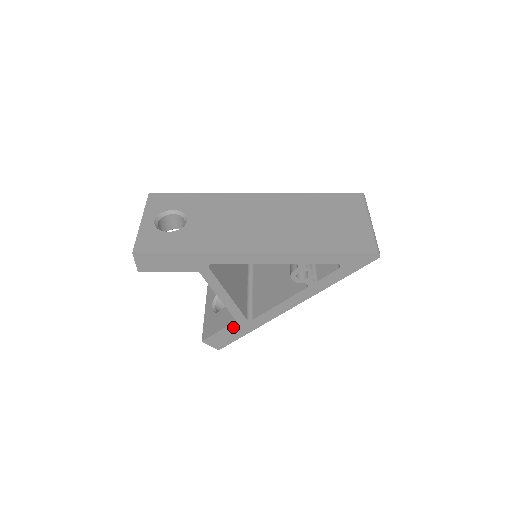
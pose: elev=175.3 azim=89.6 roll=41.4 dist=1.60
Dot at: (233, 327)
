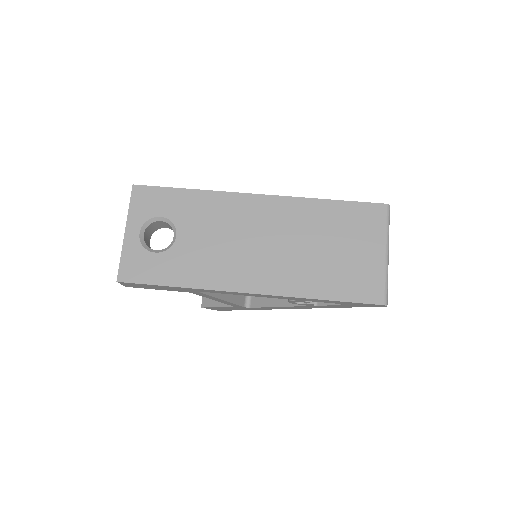
Dot at: (231, 307)
